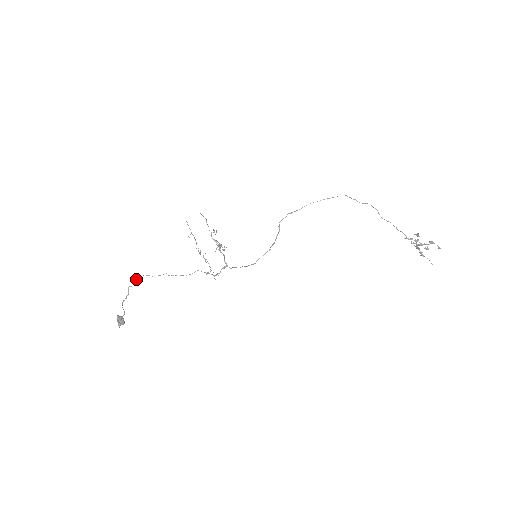
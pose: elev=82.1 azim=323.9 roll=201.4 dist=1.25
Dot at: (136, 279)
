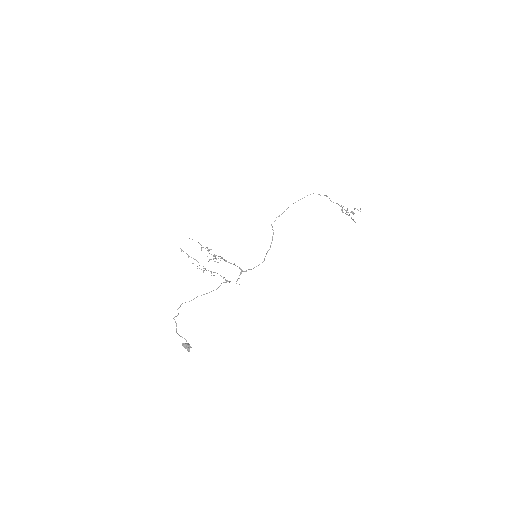
Dot at: (177, 309)
